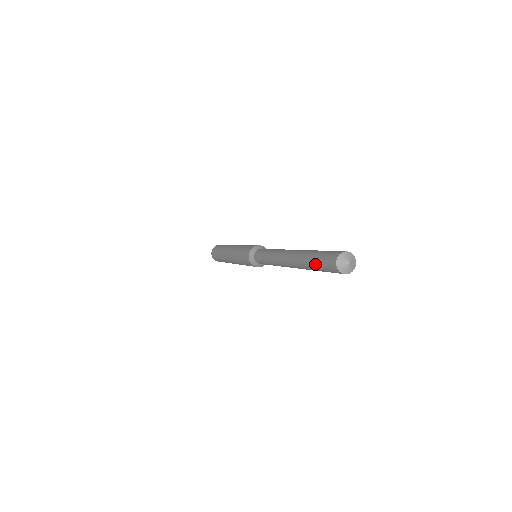
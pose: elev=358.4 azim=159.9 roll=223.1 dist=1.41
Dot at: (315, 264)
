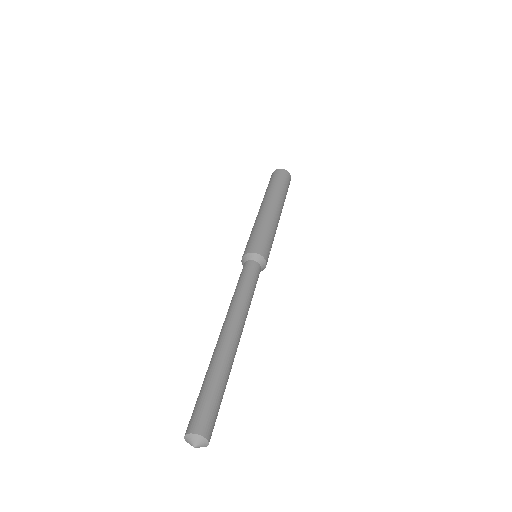
Dot at: occluded
